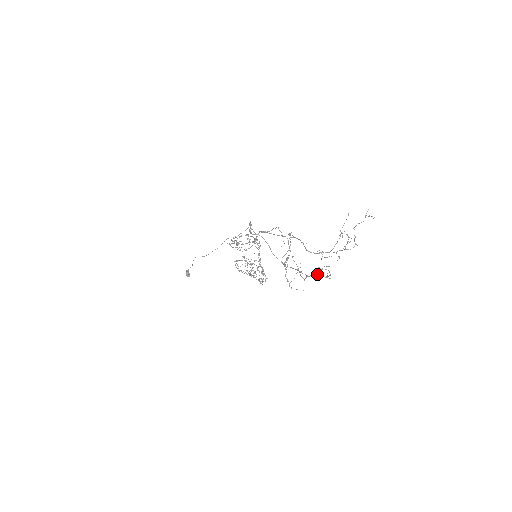
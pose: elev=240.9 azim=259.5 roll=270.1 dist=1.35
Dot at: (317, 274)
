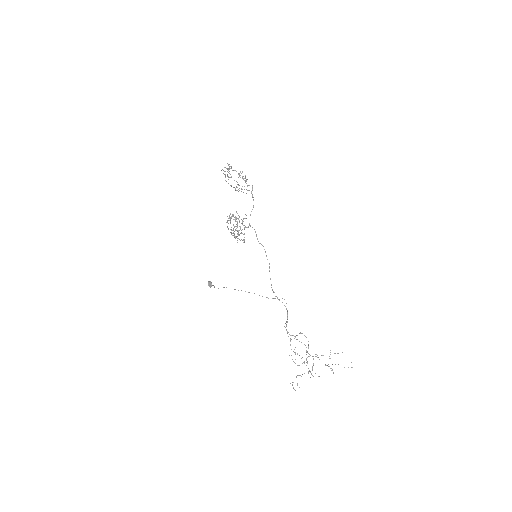
Dot at: occluded
